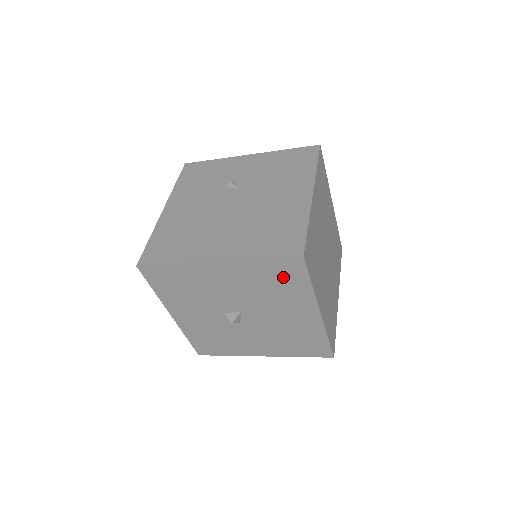
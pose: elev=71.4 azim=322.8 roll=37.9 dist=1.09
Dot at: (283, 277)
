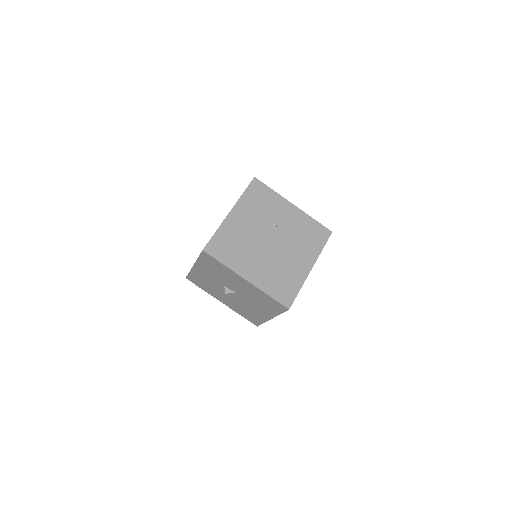
Dot at: (271, 304)
